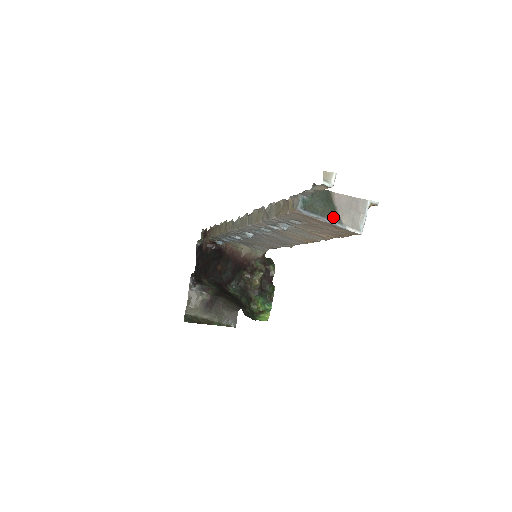
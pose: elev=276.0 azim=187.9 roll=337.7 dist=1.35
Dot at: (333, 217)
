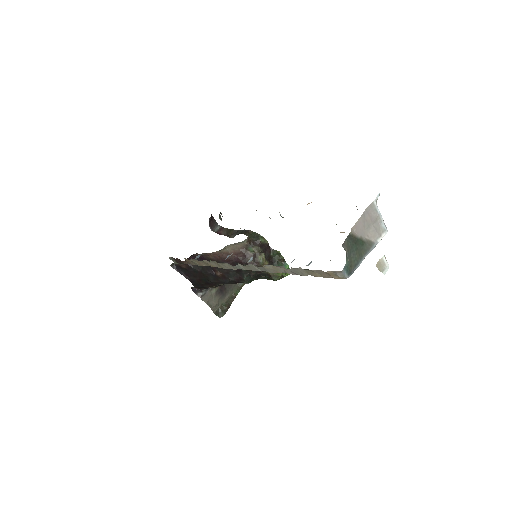
Dot at: (366, 248)
